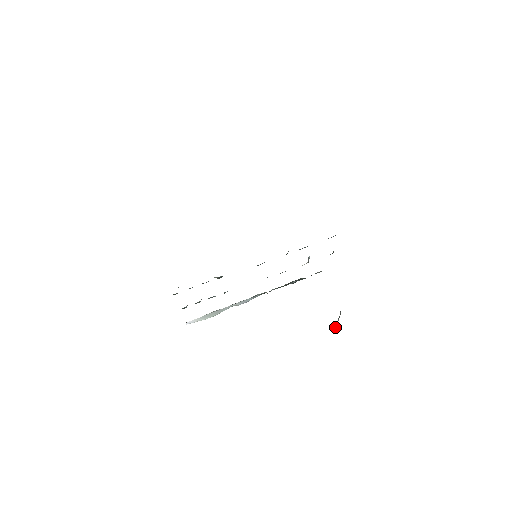
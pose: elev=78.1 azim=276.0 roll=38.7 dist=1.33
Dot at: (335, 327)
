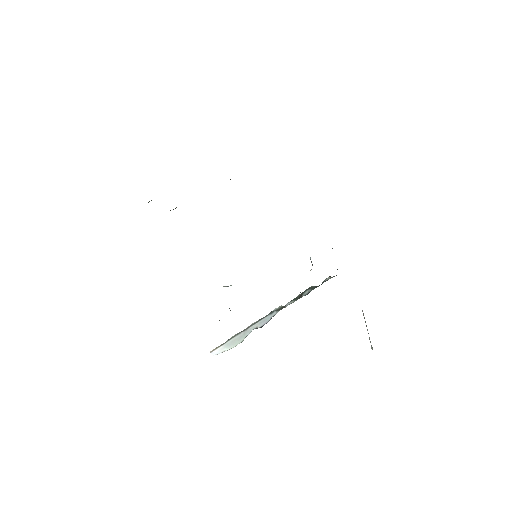
Dot at: occluded
